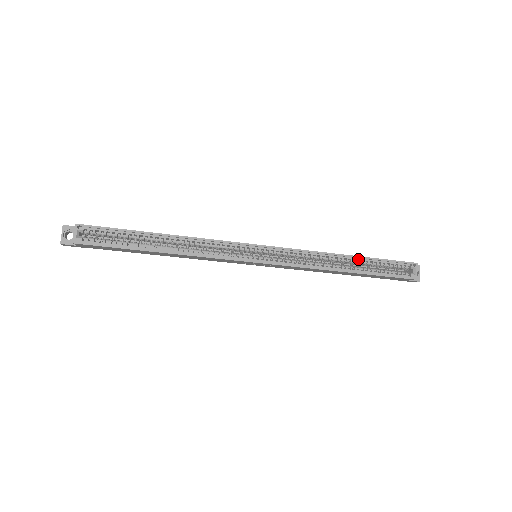
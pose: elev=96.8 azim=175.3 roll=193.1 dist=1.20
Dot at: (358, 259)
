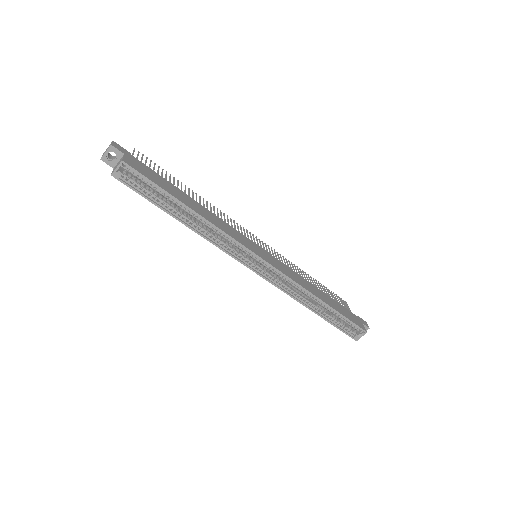
Dot at: (328, 307)
